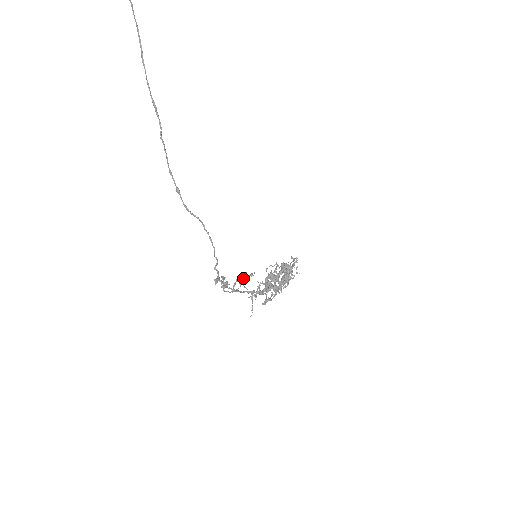
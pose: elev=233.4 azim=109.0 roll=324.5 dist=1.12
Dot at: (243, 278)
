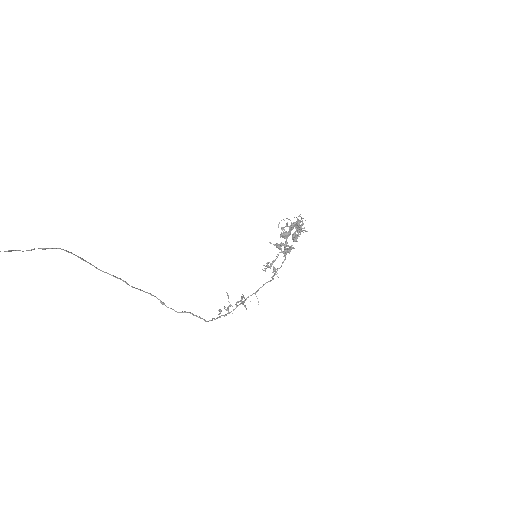
Dot at: (241, 302)
